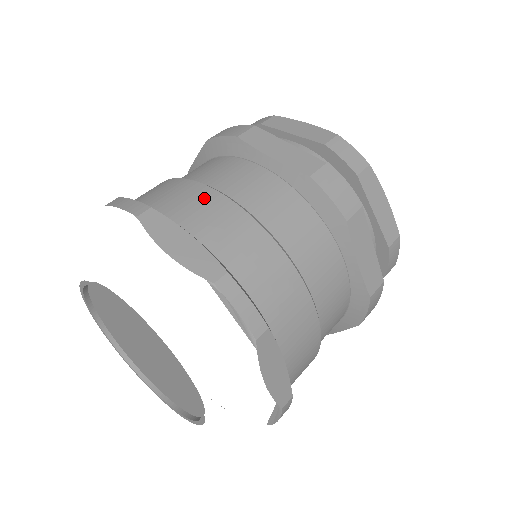
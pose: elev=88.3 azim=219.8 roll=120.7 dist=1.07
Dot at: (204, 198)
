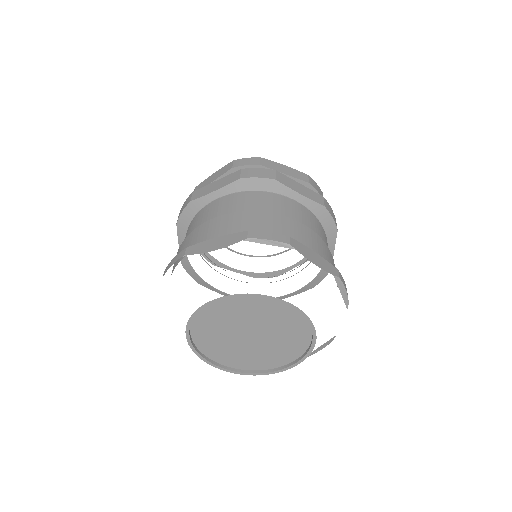
Dot at: (205, 228)
